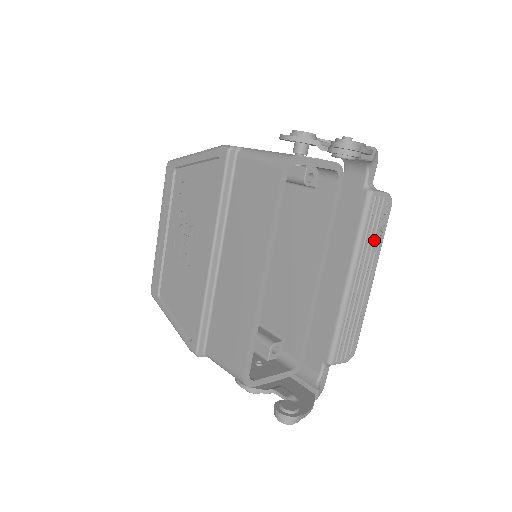
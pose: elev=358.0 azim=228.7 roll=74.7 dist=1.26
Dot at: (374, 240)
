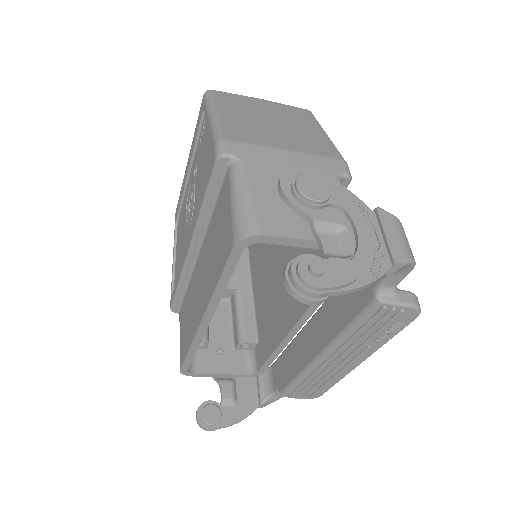
Dot at: (370, 339)
